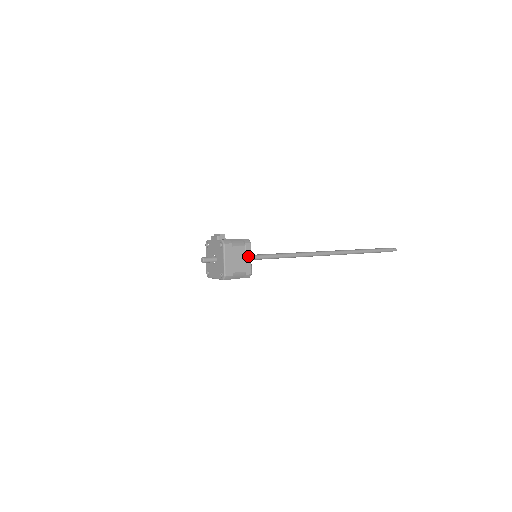
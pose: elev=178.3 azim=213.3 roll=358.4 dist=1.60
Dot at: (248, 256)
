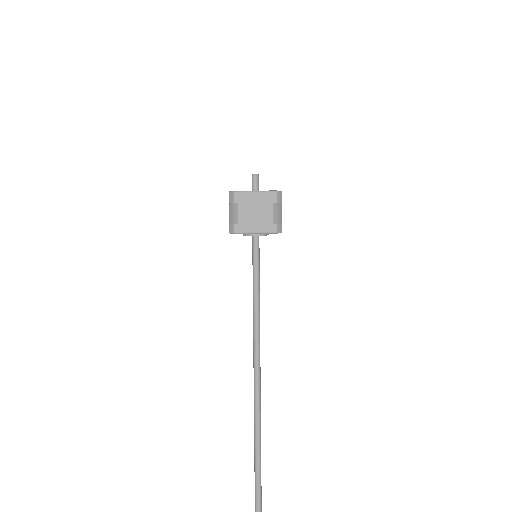
Dot at: occluded
